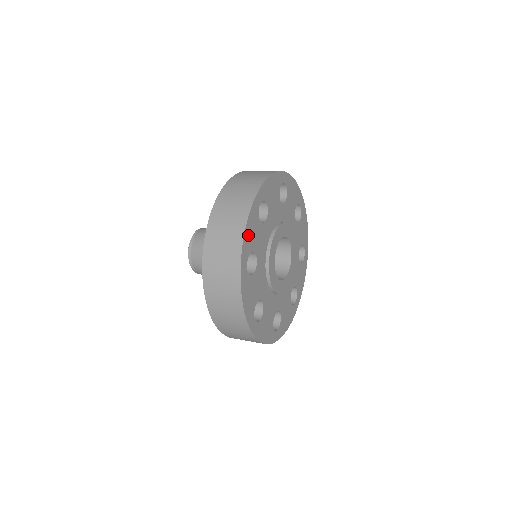
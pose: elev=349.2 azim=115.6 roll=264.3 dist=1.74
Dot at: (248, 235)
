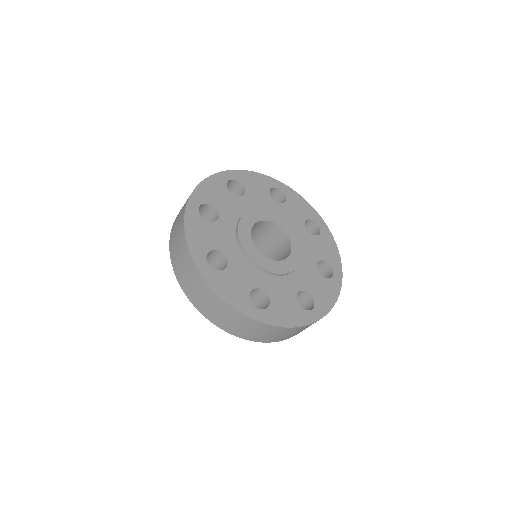
Dot at: (205, 189)
